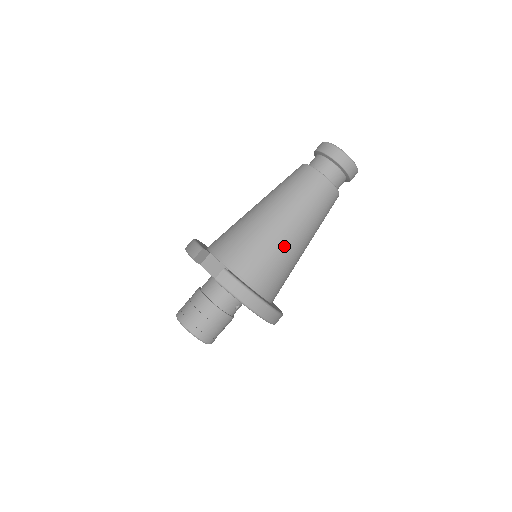
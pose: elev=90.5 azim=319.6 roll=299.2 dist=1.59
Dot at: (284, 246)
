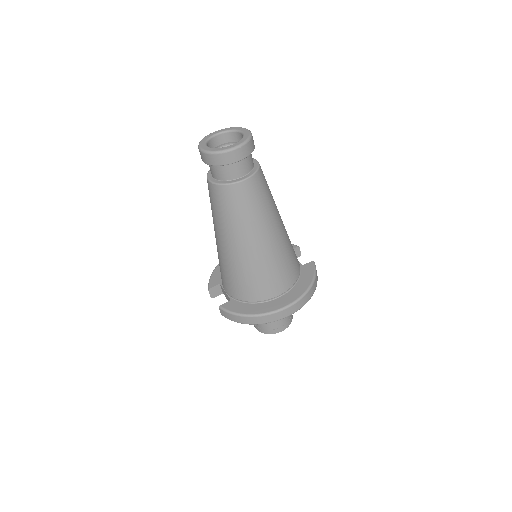
Dot at: (243, 261)
